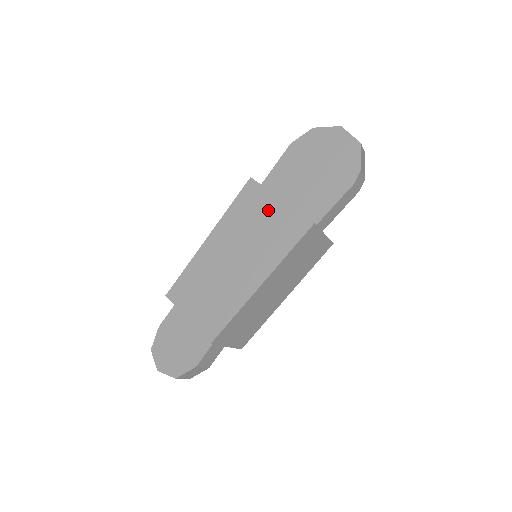
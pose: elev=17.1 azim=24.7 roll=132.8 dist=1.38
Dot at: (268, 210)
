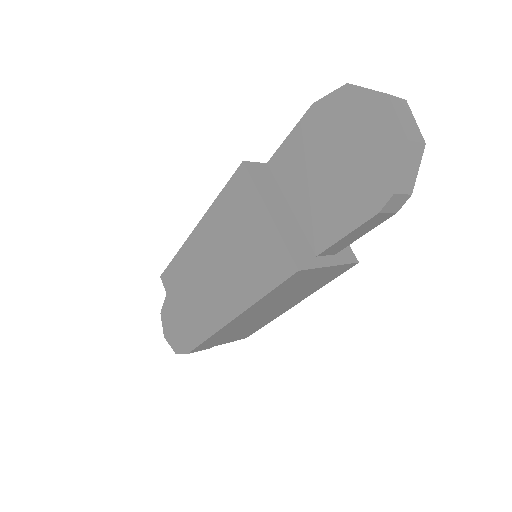
Dot at: (254, 223)
